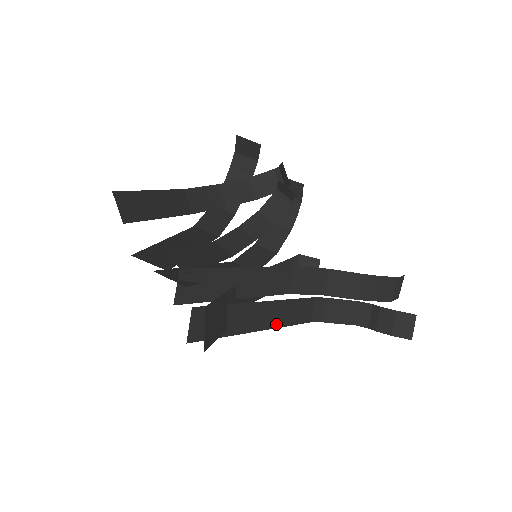
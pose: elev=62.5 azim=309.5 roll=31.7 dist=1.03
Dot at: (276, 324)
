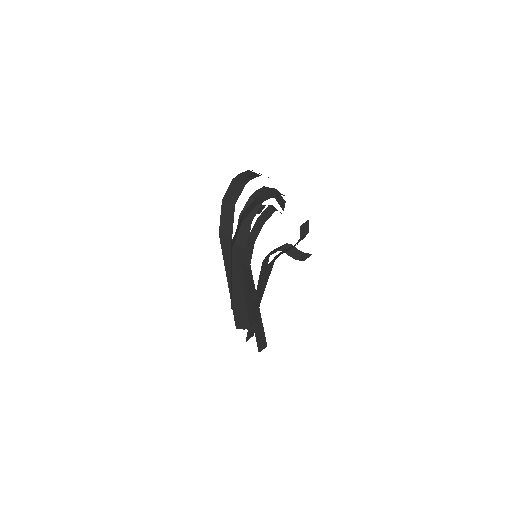
Dot at: occluded
